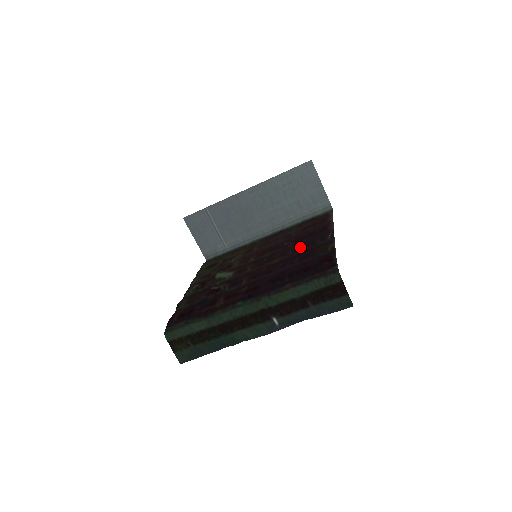
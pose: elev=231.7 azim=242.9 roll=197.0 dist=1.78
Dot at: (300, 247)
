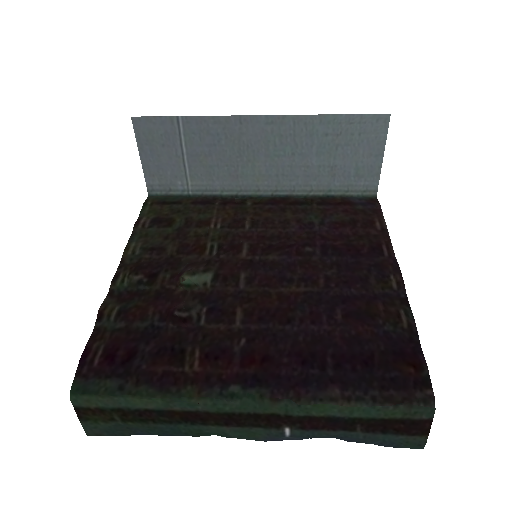
Dot at: (341, 280)
